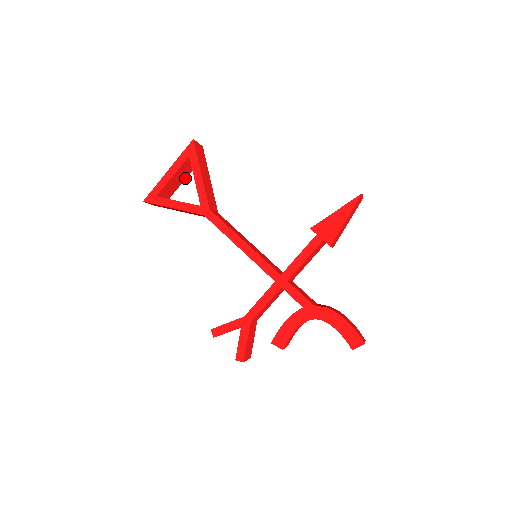
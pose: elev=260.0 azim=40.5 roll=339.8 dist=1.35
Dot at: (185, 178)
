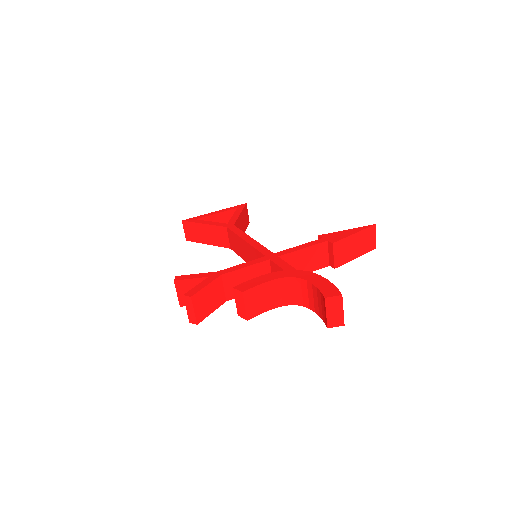
Dot at: occluded
